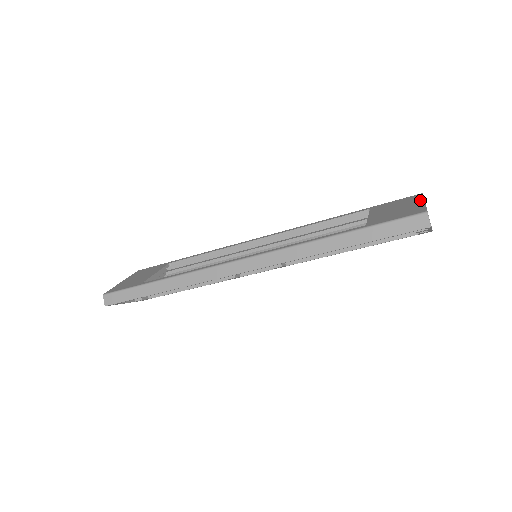
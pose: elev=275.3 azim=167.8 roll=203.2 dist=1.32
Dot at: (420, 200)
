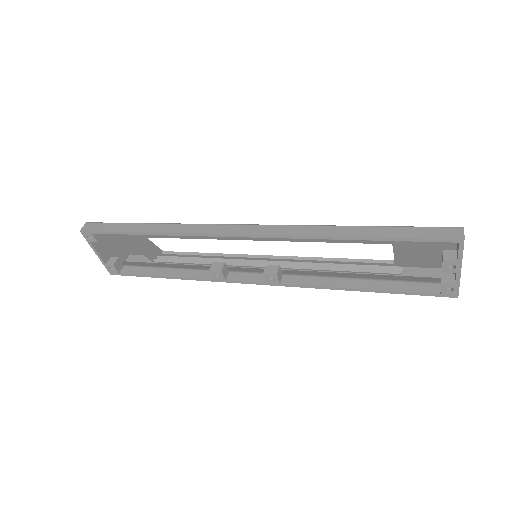
Dot at: occluded
